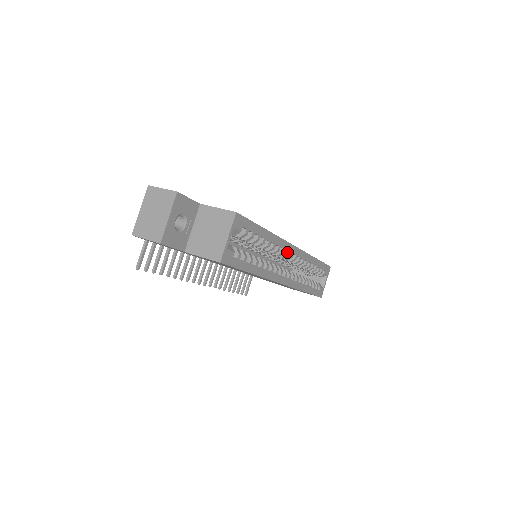
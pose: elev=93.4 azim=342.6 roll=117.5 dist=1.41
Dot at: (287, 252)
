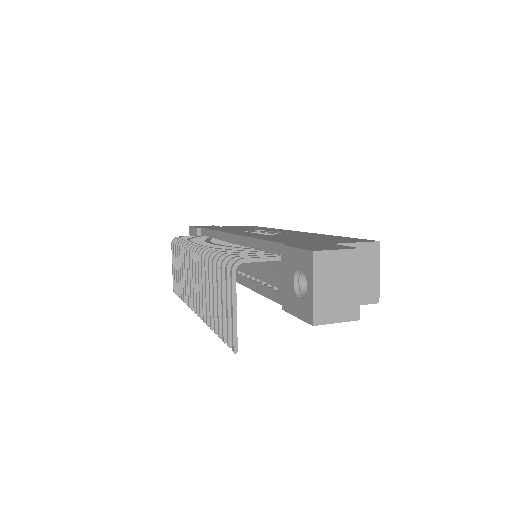
Dot at: occluded
